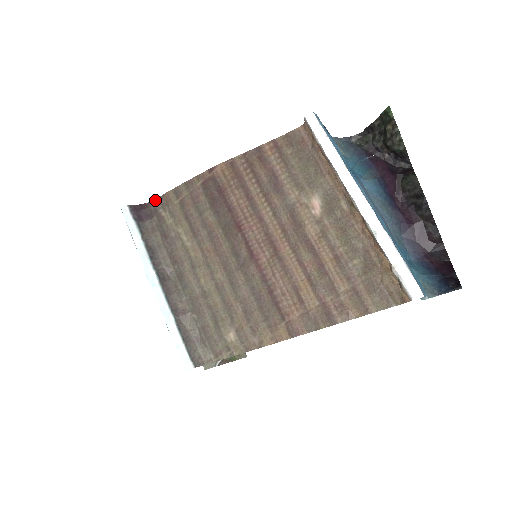
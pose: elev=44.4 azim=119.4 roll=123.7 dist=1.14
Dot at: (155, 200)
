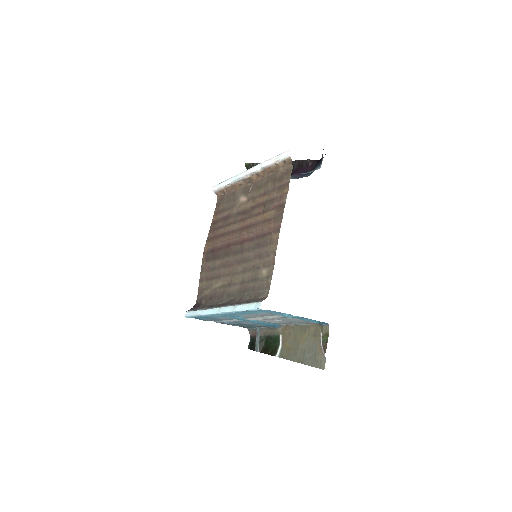
Dot at: (197, 297)
